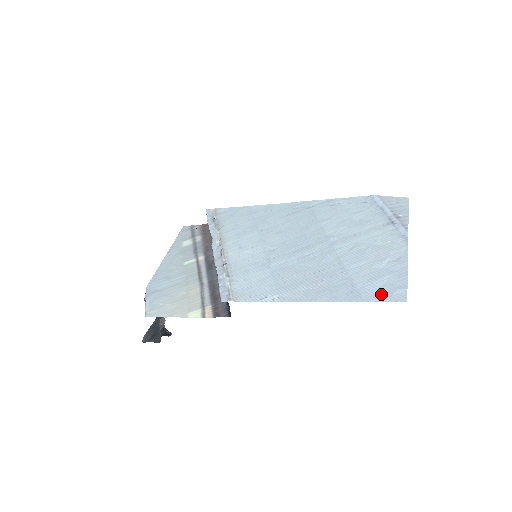
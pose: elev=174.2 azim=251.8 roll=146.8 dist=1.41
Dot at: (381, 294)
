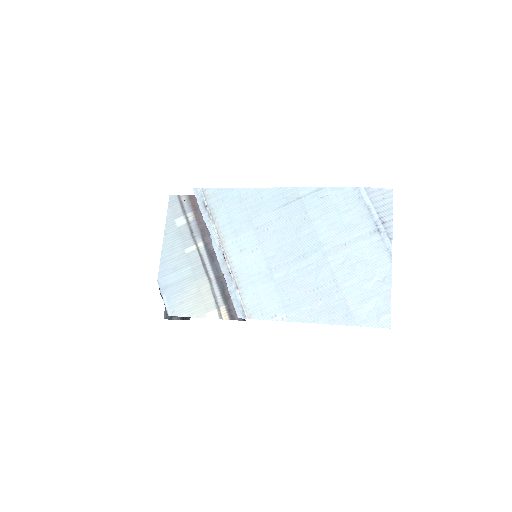
Dot at: (370, 319)
